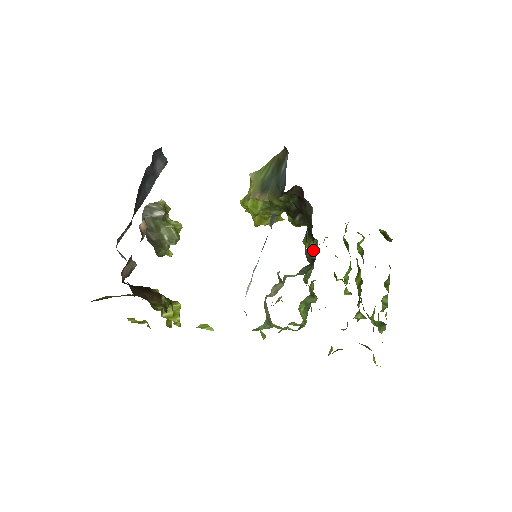
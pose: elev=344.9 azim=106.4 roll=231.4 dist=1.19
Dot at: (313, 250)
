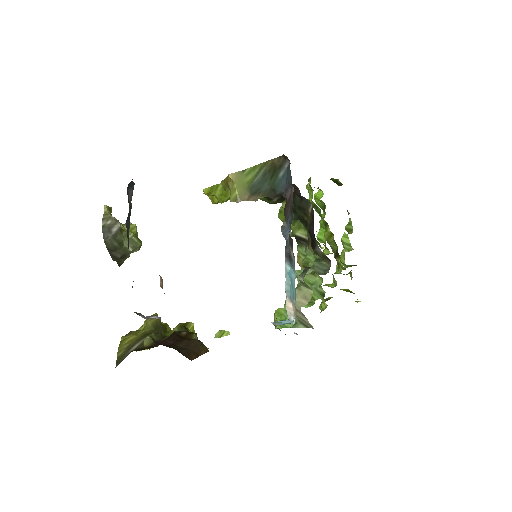
Dot at: (298, 229)
